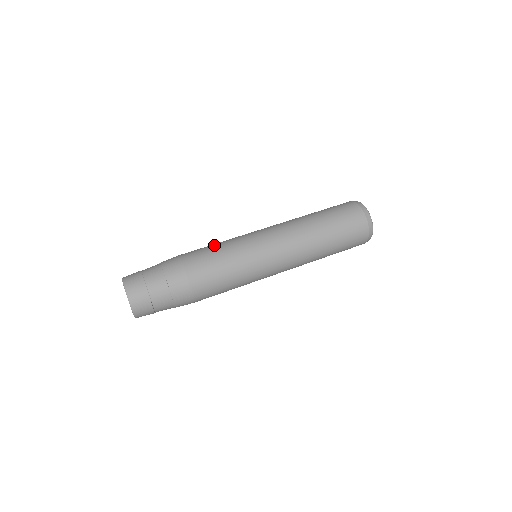
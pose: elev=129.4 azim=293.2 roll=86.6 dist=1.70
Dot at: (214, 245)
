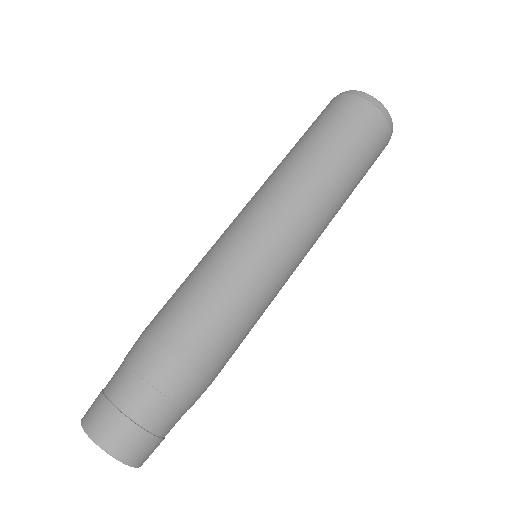
Dot at: (191, 283)
